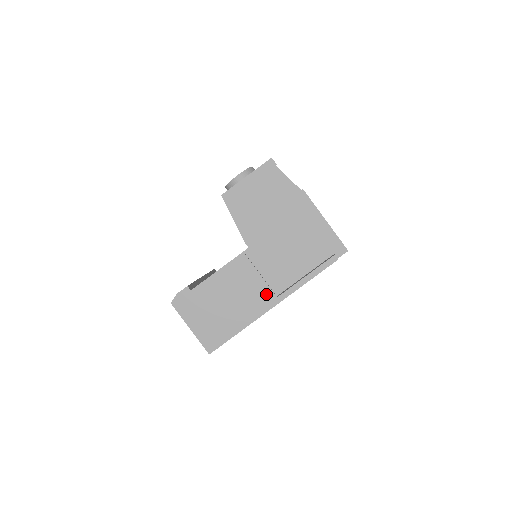
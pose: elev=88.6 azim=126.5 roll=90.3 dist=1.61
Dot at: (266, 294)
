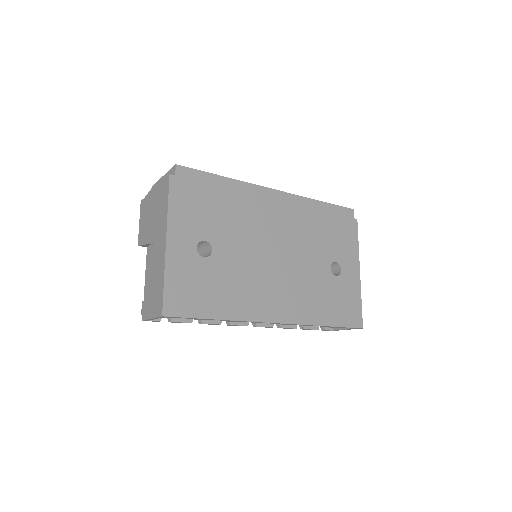
Dot at: (161, 244)
